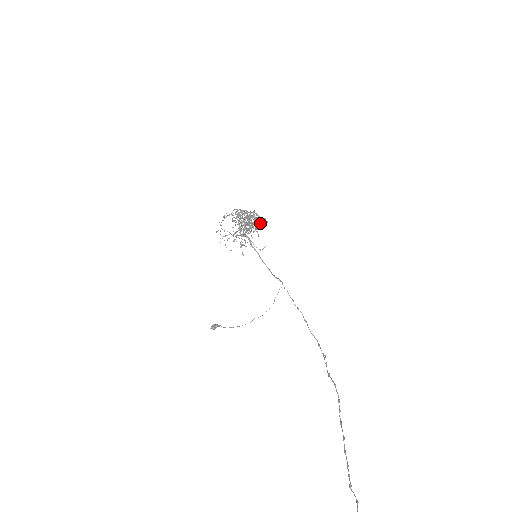
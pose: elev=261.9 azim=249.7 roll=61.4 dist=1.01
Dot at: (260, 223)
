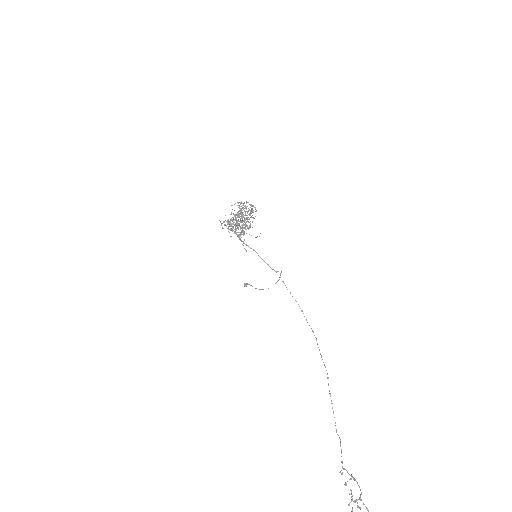
Dot at: (251, 212)
